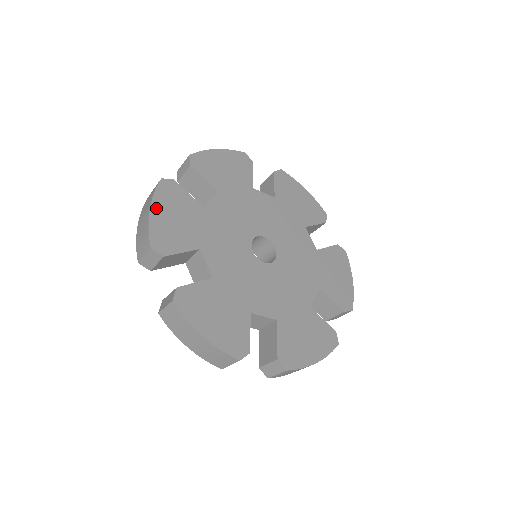
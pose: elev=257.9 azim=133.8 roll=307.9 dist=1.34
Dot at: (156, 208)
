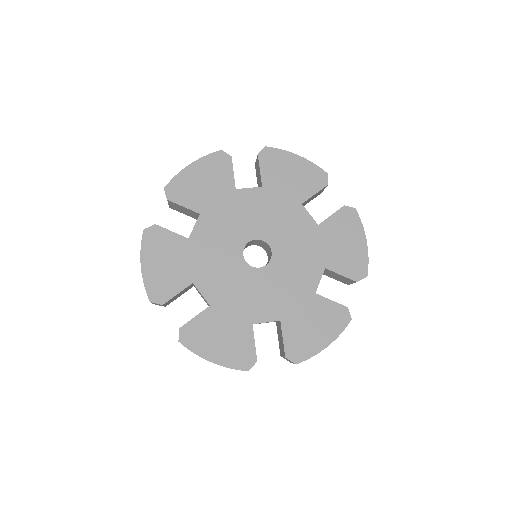
Dot at: (195, 166)
